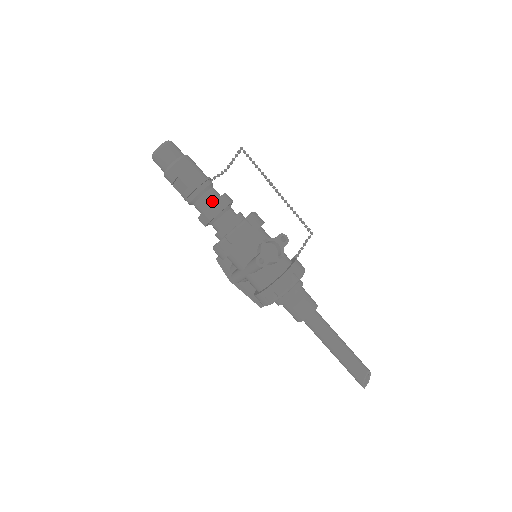
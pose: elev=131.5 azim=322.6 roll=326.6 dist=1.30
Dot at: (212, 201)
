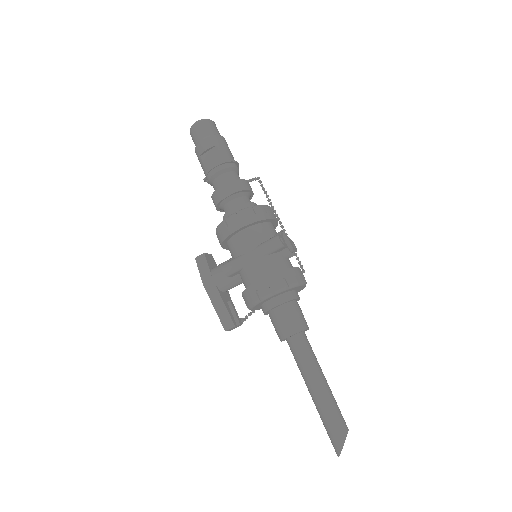
Dot at: occluded
